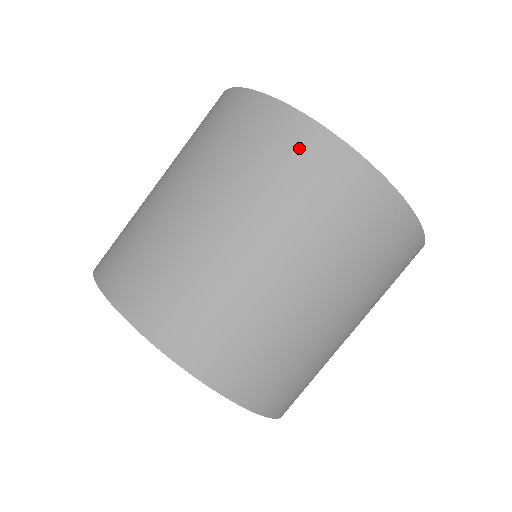
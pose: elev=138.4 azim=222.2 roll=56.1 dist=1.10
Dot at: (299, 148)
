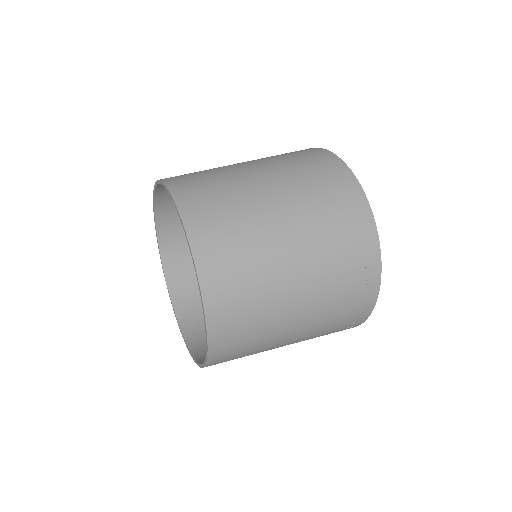
Dot at: (339, 184)
